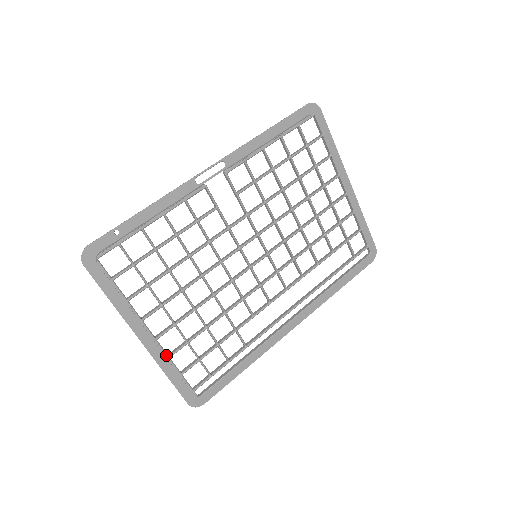
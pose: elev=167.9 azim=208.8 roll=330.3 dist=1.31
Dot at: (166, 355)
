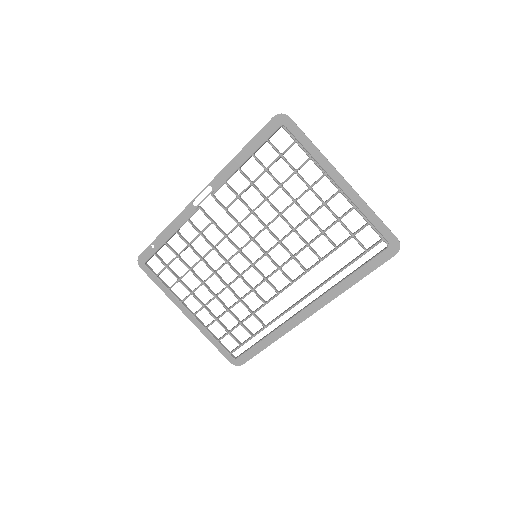
Dot at: (203, 327)
